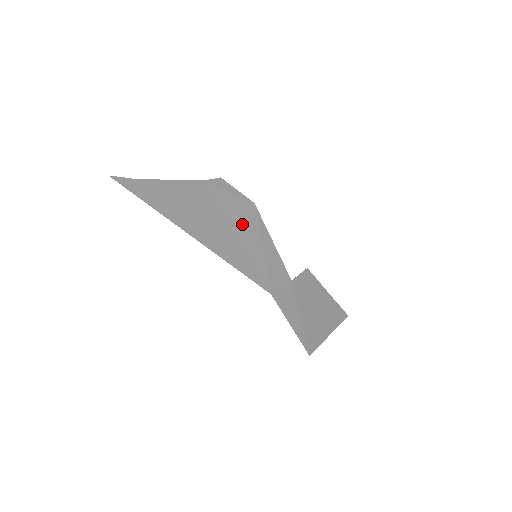
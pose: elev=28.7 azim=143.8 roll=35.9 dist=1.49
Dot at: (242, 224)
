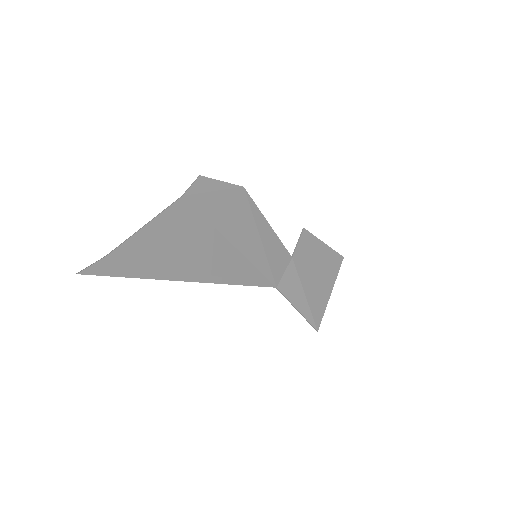
Dot at: (236, 226)
